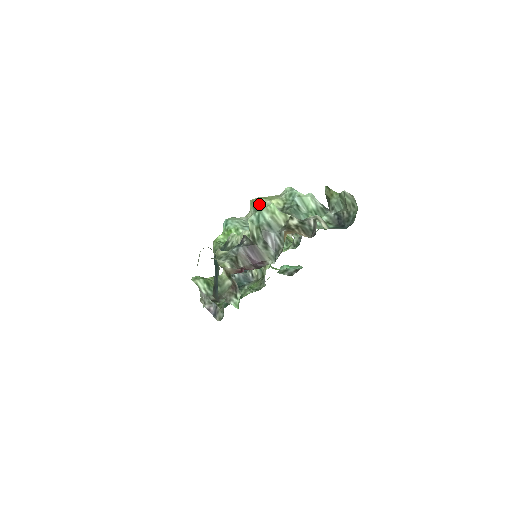
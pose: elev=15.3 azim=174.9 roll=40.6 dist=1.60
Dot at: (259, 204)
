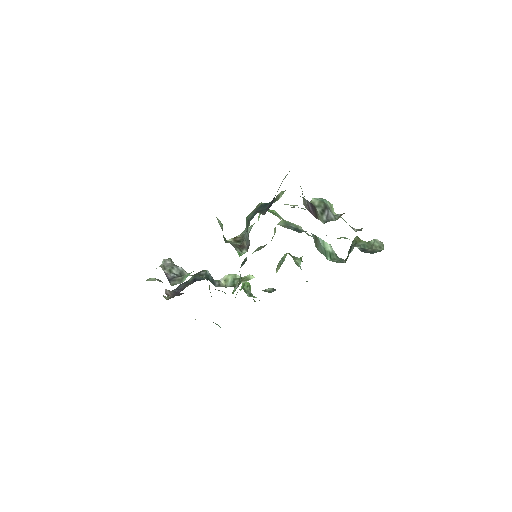
Dot at: (291, 223)
